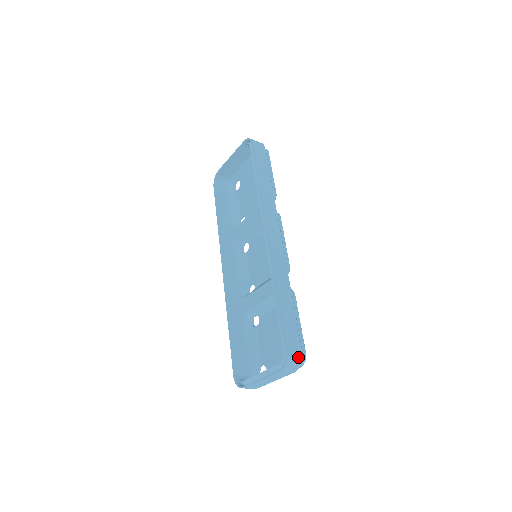
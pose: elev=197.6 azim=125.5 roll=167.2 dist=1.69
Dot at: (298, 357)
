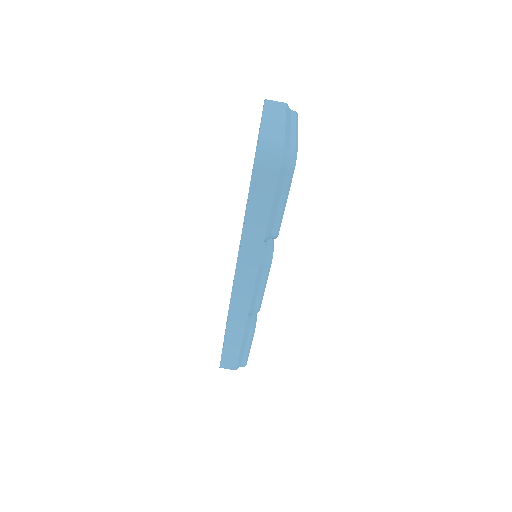
Dot at: occluded
